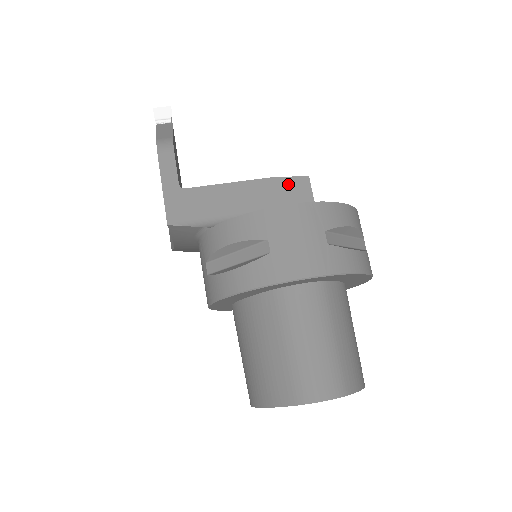
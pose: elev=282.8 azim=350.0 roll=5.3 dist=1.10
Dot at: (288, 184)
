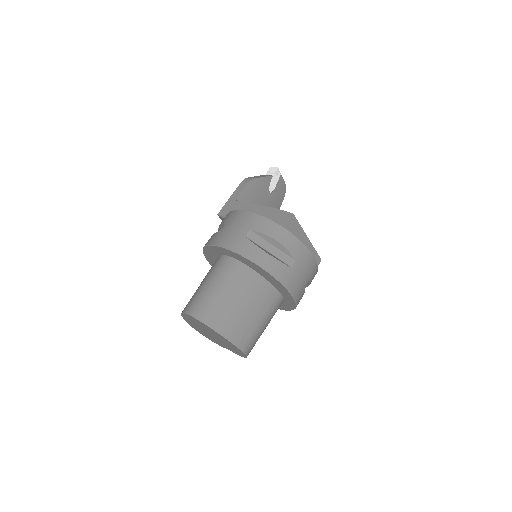
Dot at: (280, 214)
